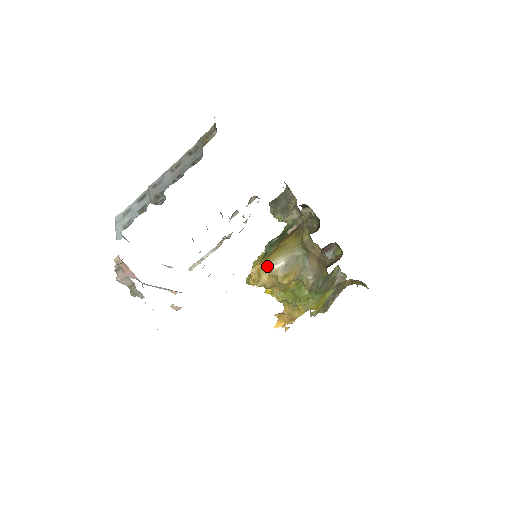
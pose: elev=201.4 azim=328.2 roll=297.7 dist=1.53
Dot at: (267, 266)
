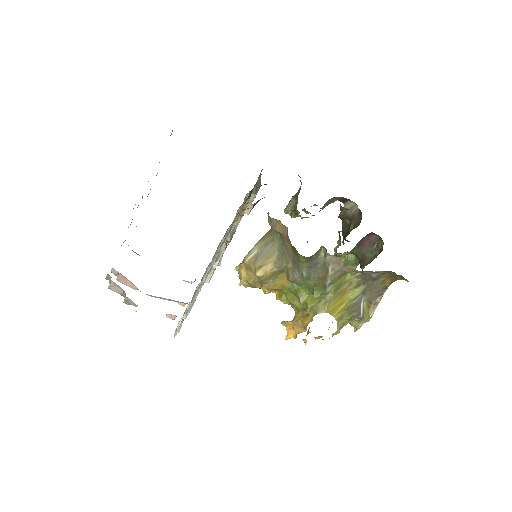
Dot at: (243, 259)
